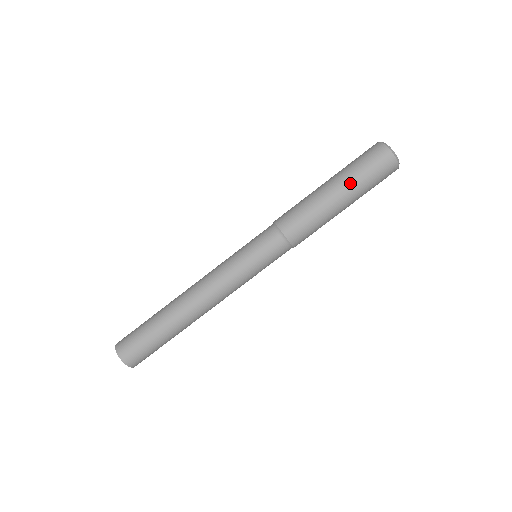
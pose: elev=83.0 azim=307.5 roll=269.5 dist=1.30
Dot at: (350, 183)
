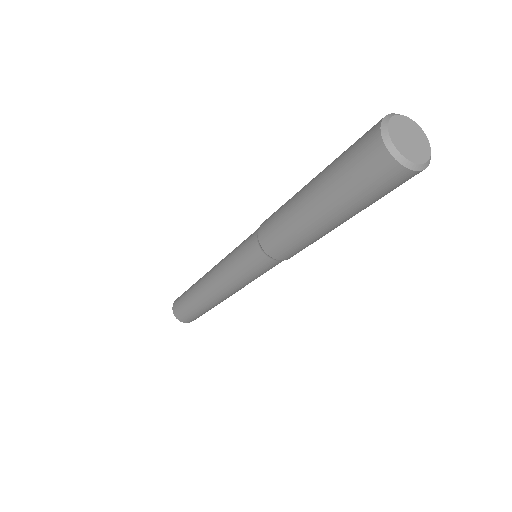
Dot at: (338, 208)
